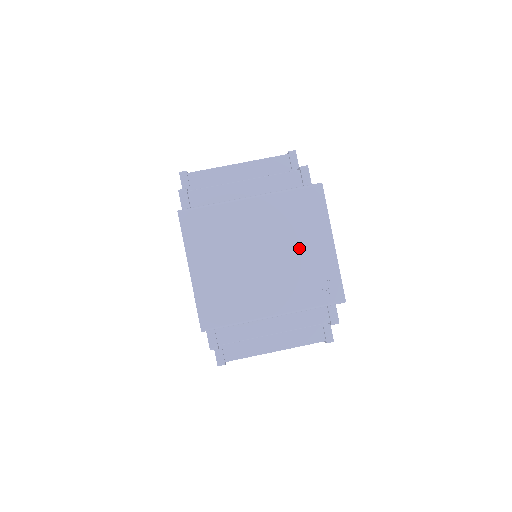
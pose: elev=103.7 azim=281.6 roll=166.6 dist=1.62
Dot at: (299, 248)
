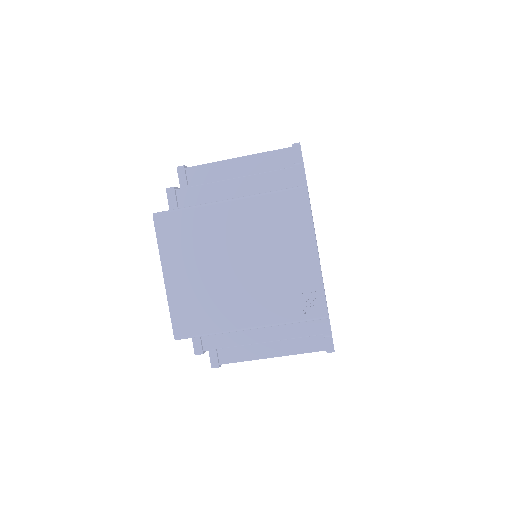
Dot at: (279, 257)
